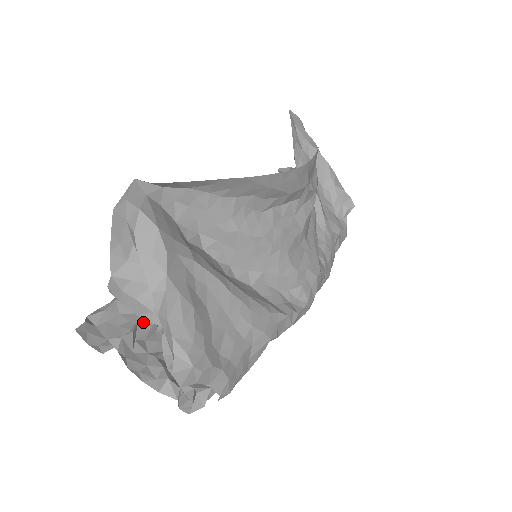
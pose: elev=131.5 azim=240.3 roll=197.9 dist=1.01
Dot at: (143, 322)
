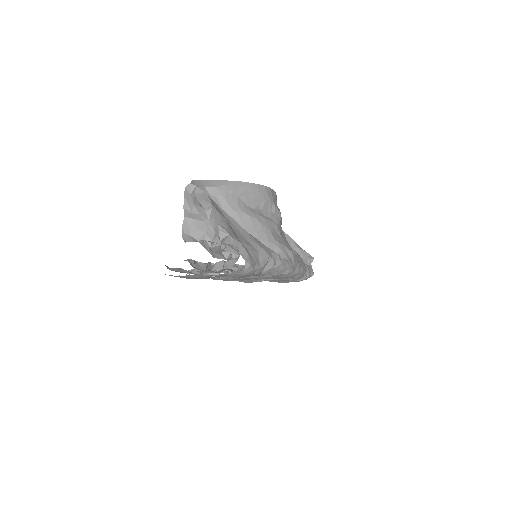
Dot at: (198, 262)
